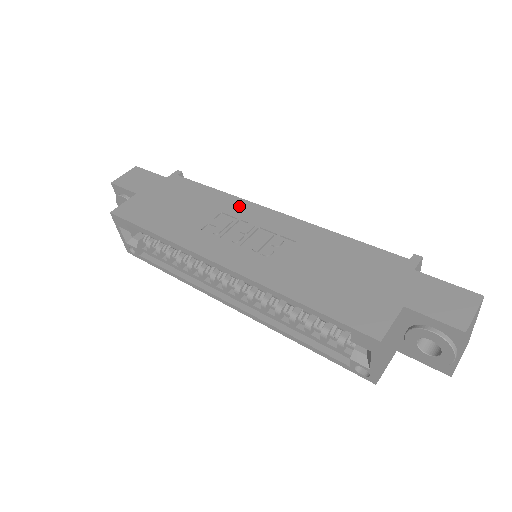
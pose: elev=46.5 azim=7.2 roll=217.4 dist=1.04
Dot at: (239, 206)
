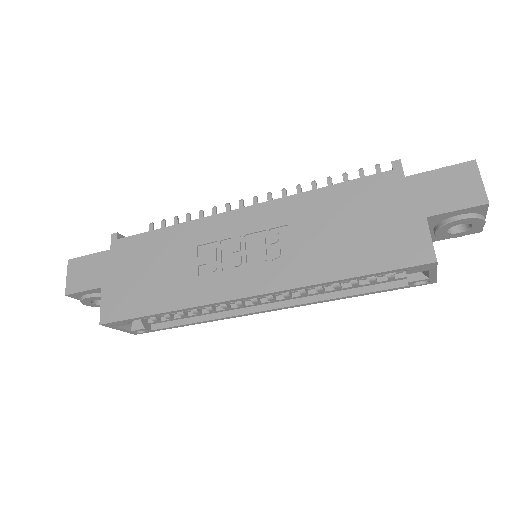
Dot at: (206, 228)
